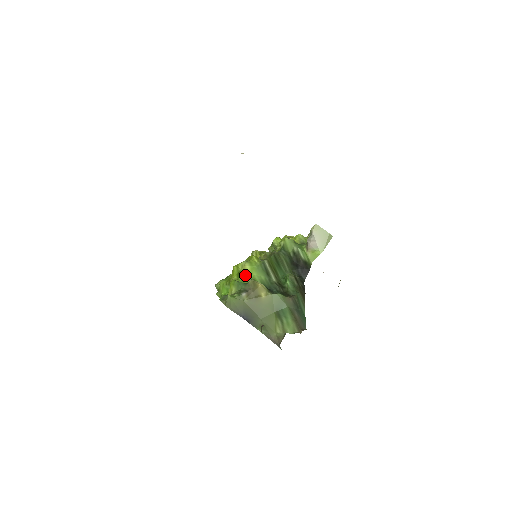
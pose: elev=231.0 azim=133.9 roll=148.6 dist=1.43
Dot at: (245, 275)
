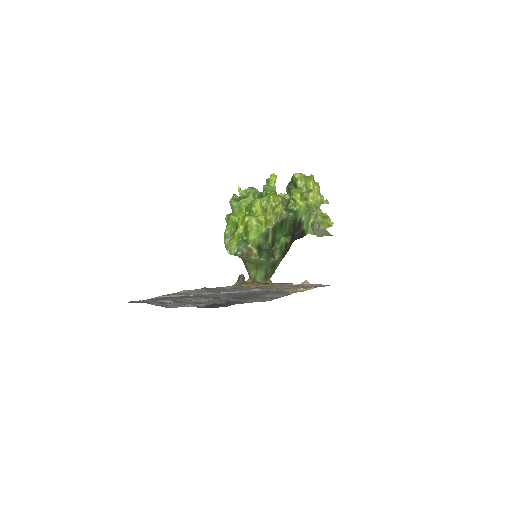
Dot at: (249, 233)
